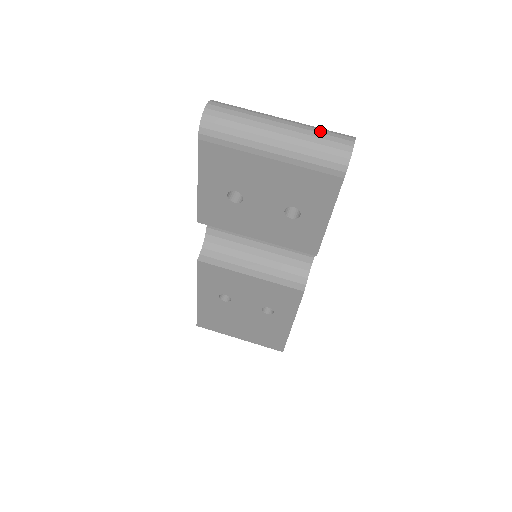
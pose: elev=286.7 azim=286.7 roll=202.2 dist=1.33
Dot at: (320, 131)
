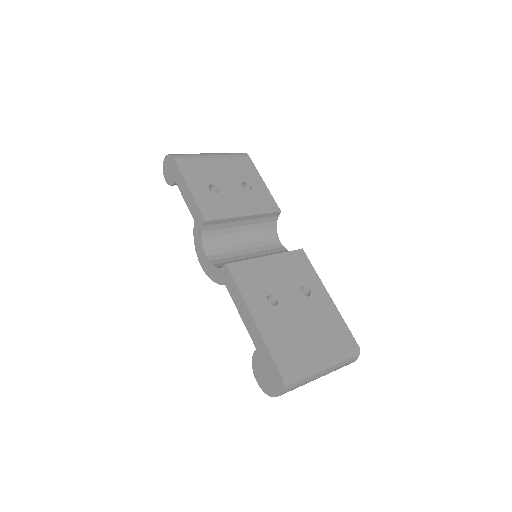
Dot at: occluded
